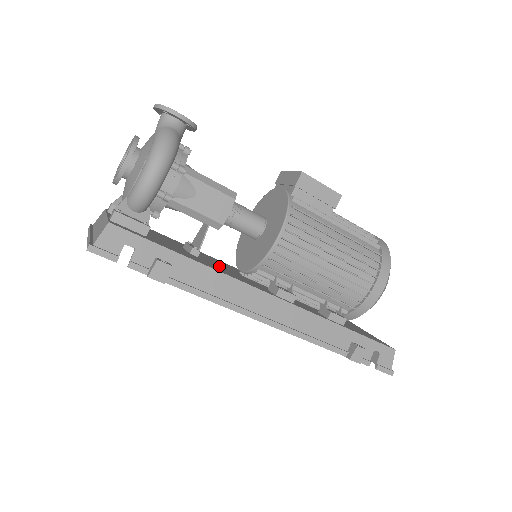
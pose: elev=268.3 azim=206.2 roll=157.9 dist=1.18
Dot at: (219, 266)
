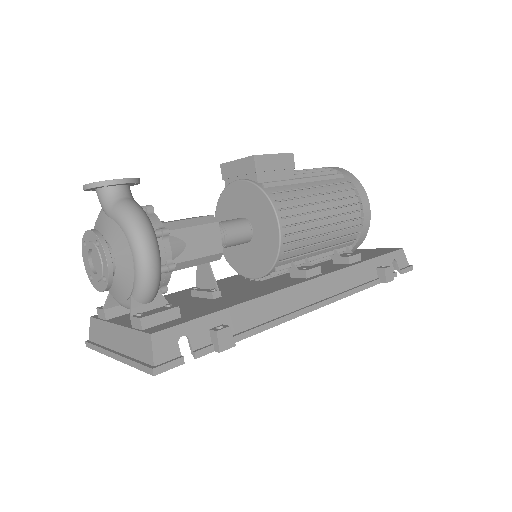
Dot at: (240, 289)
